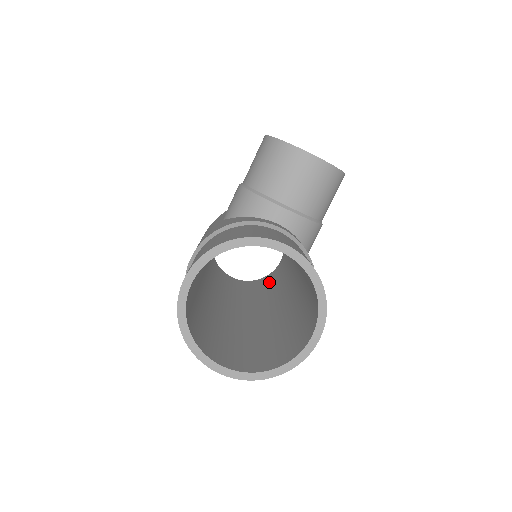
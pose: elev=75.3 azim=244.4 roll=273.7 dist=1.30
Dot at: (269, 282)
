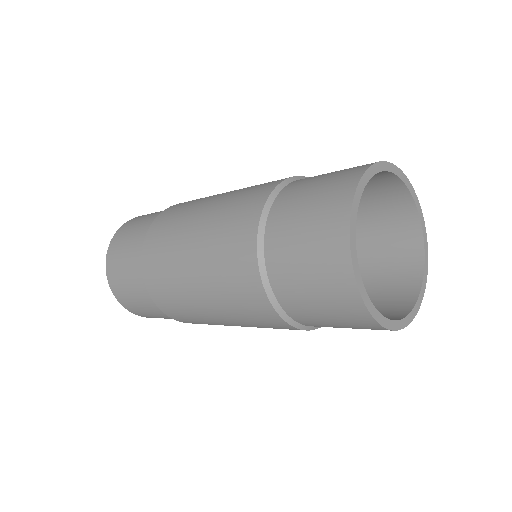
Dot at: occluded
